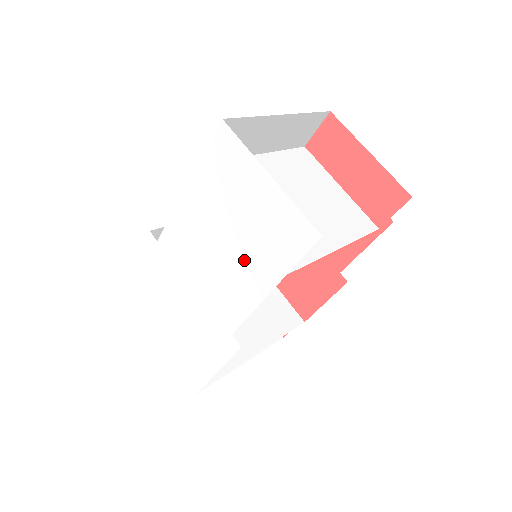
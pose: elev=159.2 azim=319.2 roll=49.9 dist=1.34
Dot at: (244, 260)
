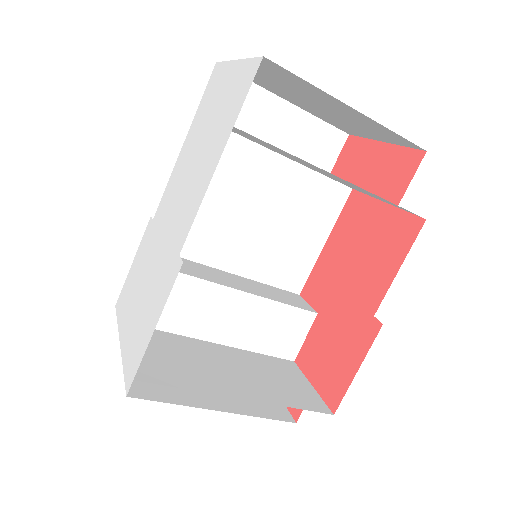
Dot at: (206, 155)
